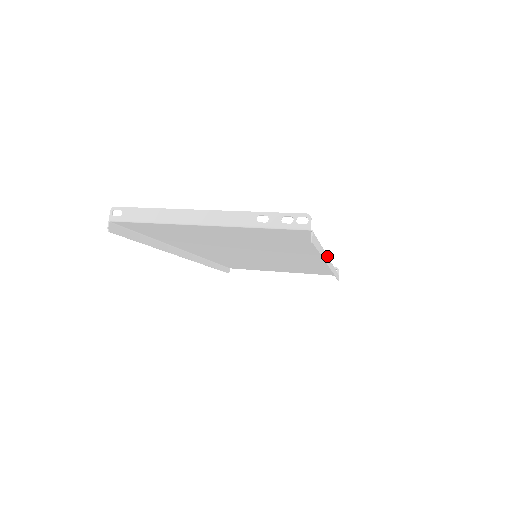
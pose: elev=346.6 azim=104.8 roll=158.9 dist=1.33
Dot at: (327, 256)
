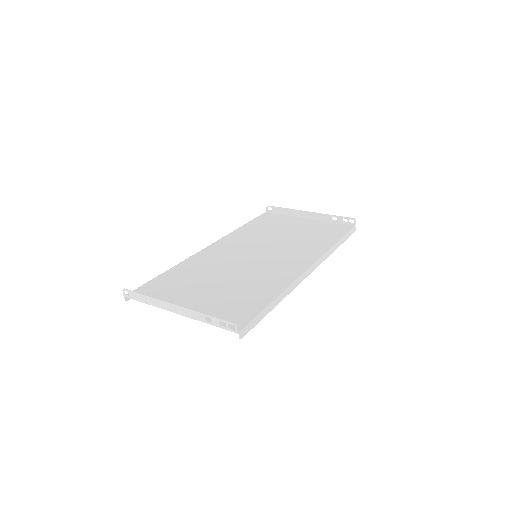
Dot at: (296, 281)
